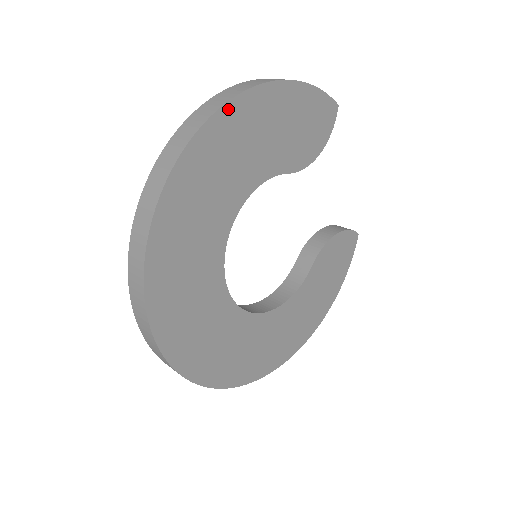
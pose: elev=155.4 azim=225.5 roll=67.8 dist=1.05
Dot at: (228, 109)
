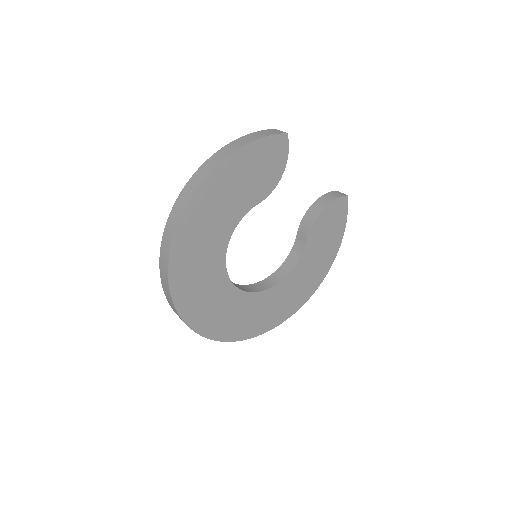
Dot at: (192, 203)
